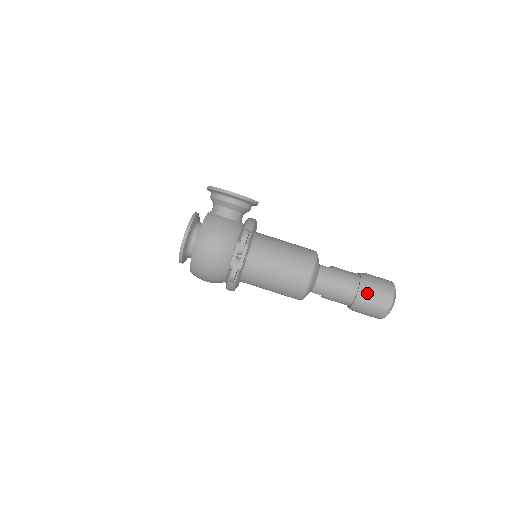
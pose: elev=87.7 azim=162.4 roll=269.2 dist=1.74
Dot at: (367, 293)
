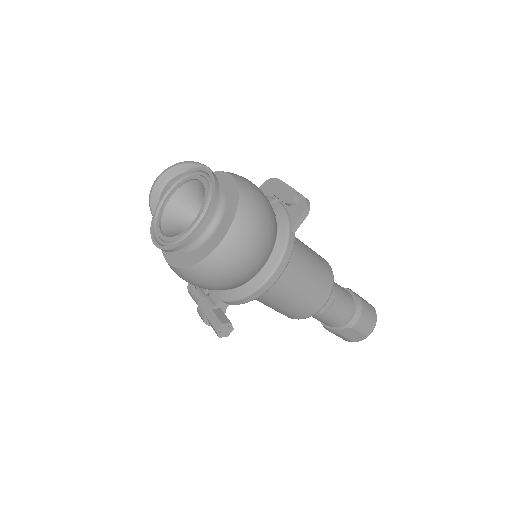
Dot at: (354, 292)
